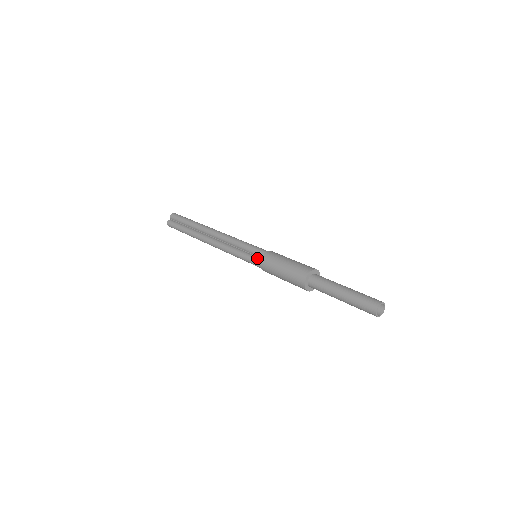
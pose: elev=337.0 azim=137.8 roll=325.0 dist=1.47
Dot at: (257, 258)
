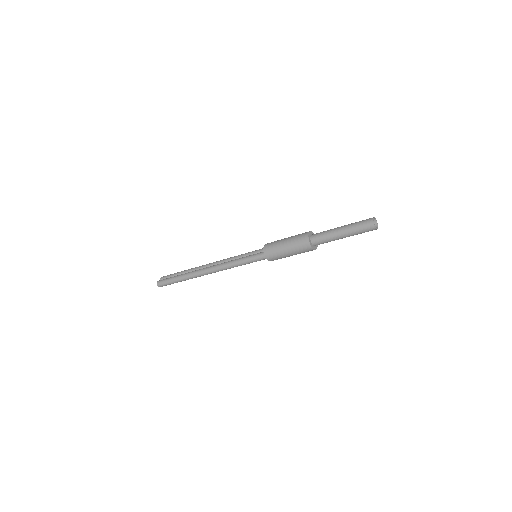
Dot at: (258, 253)
